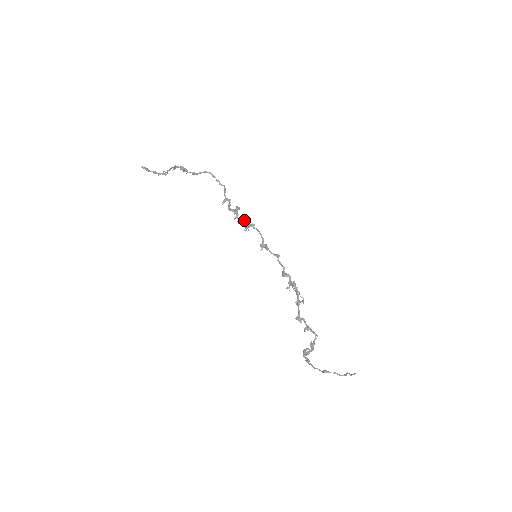
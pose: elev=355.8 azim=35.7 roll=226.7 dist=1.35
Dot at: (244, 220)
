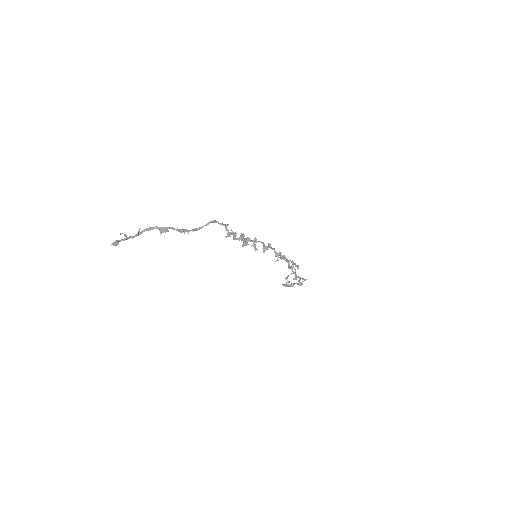
Dot at: occluded
